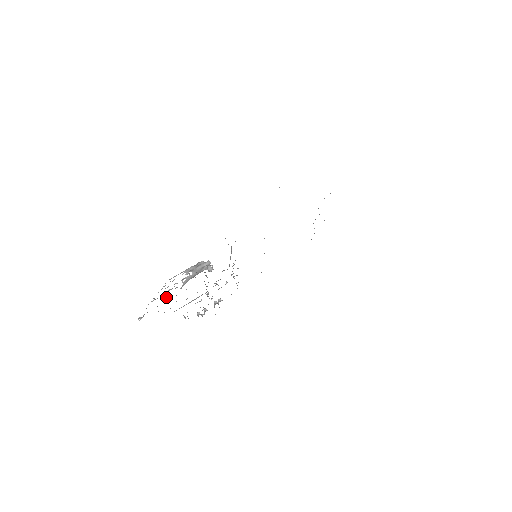
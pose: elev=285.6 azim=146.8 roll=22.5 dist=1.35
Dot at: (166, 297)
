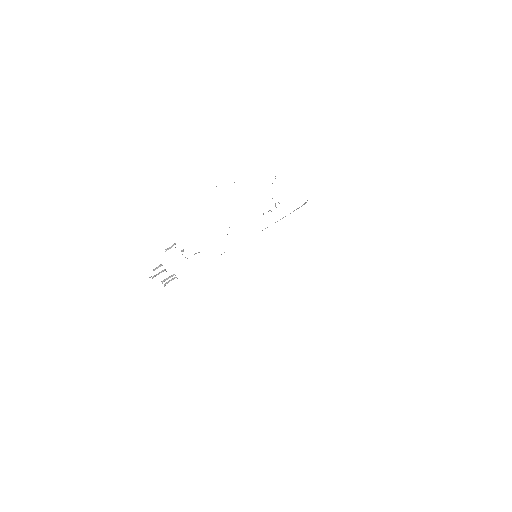
Dot at: occluded
